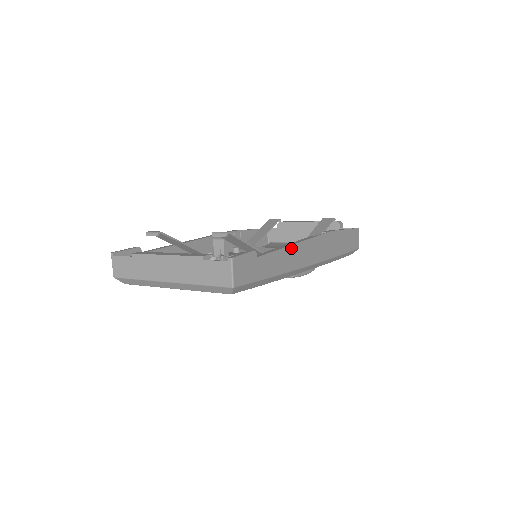
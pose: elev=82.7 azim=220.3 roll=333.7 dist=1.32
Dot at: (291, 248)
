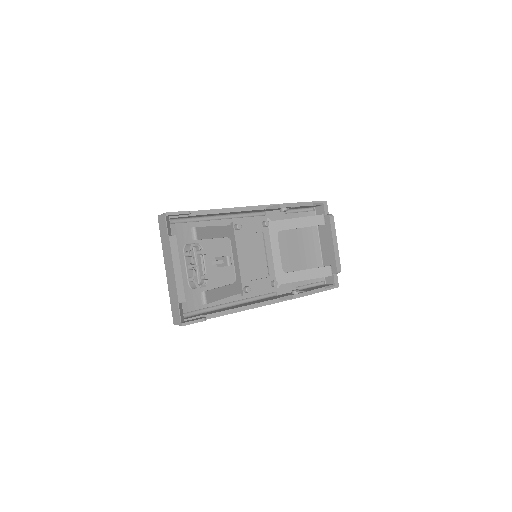
Dot at: (244, 310)
